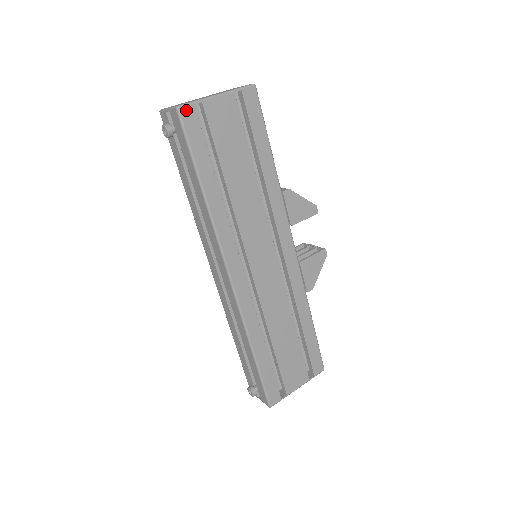
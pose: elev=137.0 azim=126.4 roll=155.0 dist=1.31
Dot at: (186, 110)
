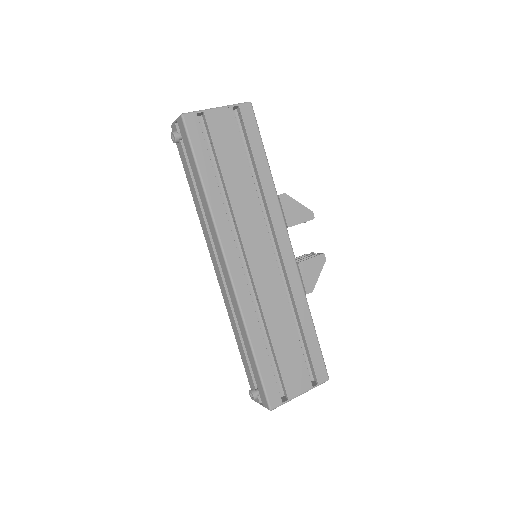
Dot at: (189, 117)
